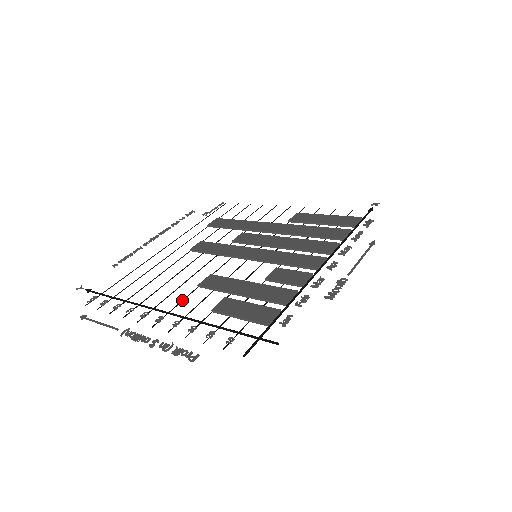
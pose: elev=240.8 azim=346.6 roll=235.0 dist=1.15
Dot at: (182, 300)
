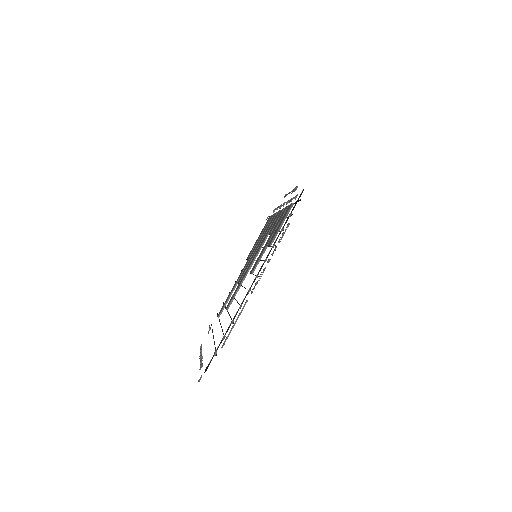
Dot at: occluded
